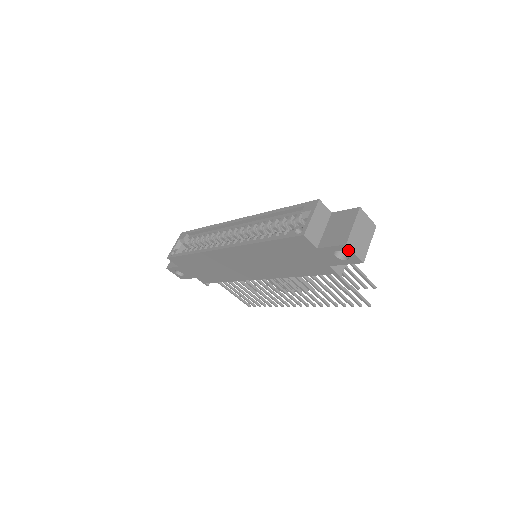
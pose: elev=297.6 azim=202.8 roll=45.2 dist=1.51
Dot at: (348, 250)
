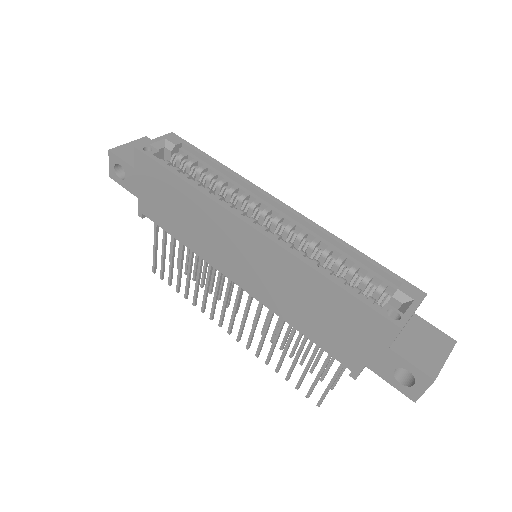
Dot at: (425, 384)
